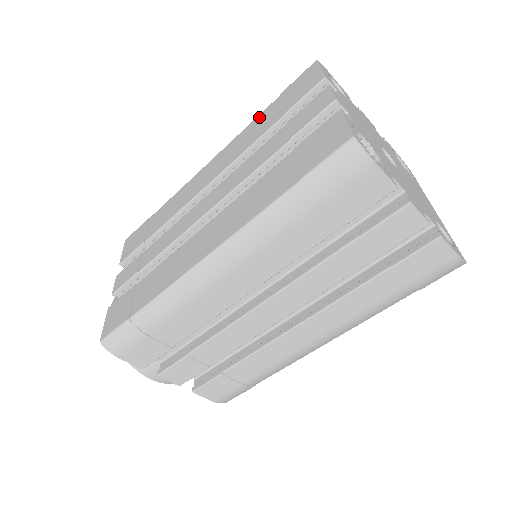
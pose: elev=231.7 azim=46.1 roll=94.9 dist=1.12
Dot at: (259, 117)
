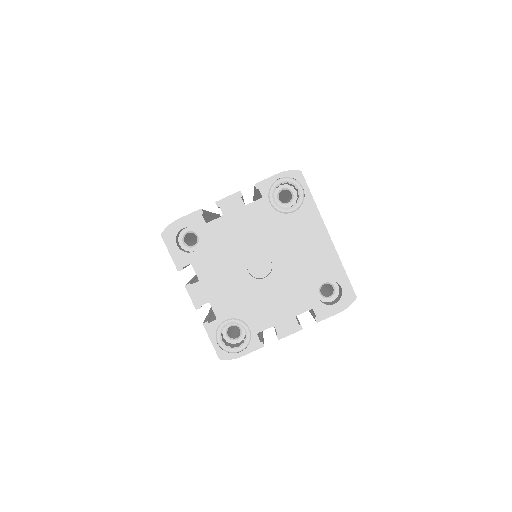
Dot at: occluded
